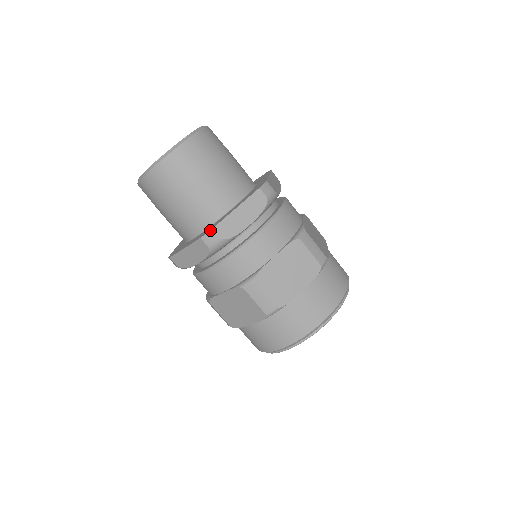
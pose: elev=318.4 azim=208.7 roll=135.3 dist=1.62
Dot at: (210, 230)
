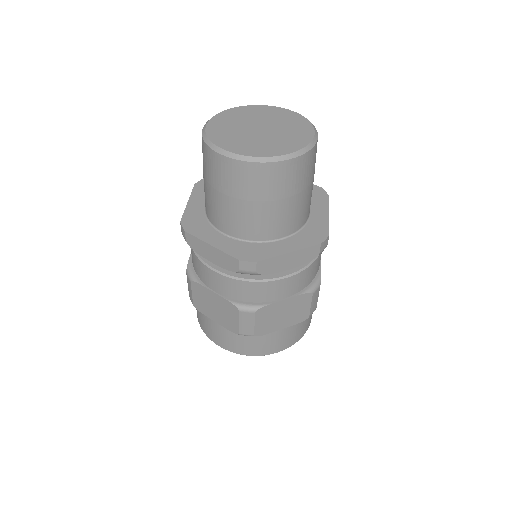
Dot at: (328, 236)
